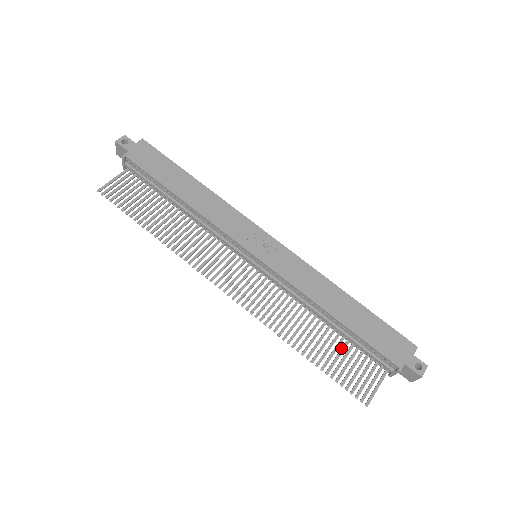
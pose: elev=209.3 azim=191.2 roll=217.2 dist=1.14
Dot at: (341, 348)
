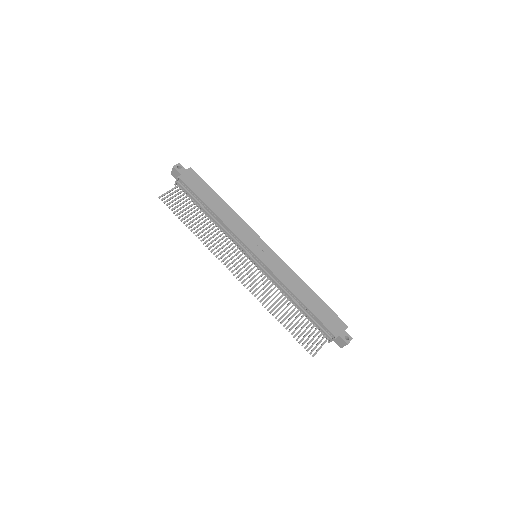
Dot at: (302, 321)
